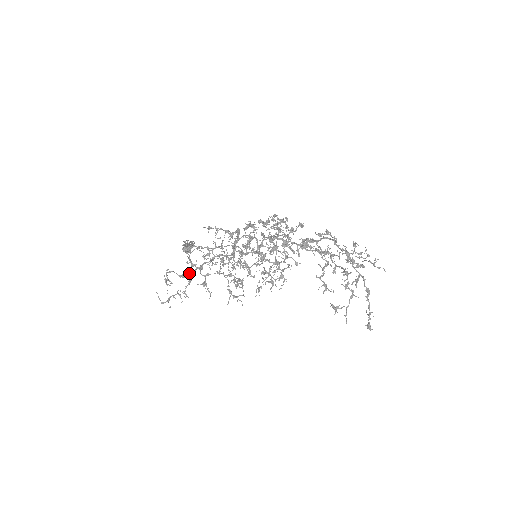
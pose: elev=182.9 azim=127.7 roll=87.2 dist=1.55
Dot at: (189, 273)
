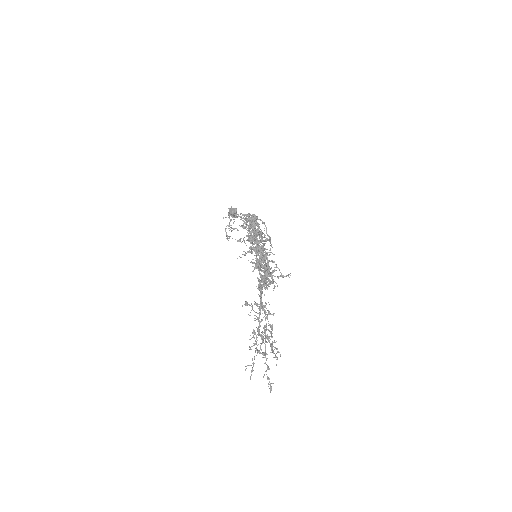
Dot at: (245, 227)
